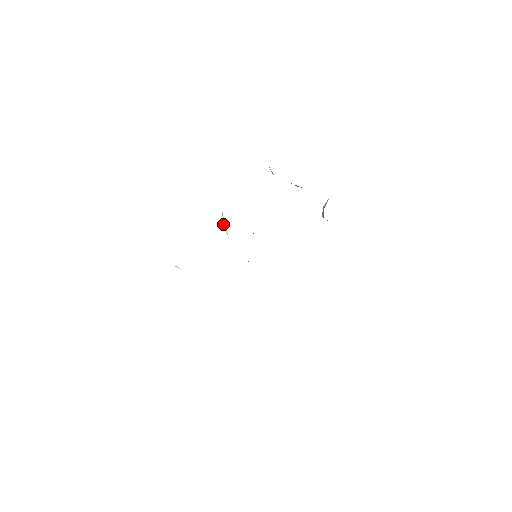
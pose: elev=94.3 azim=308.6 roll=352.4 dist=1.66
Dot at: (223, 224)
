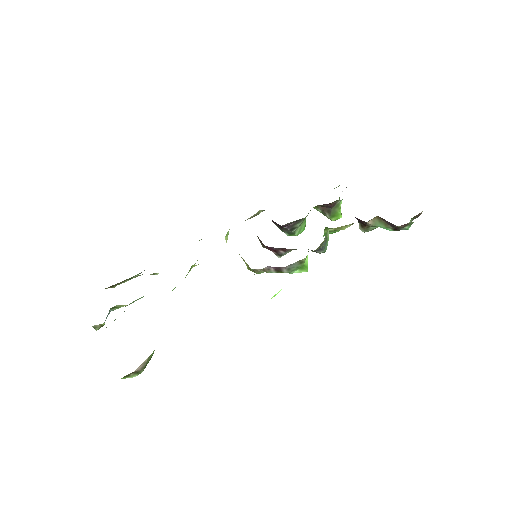
Dot at: (225, 236)
